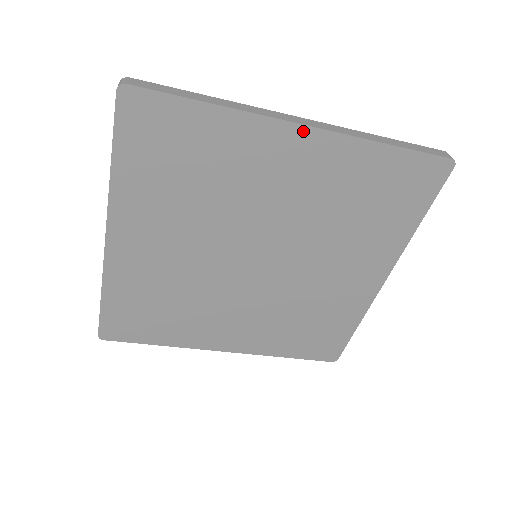
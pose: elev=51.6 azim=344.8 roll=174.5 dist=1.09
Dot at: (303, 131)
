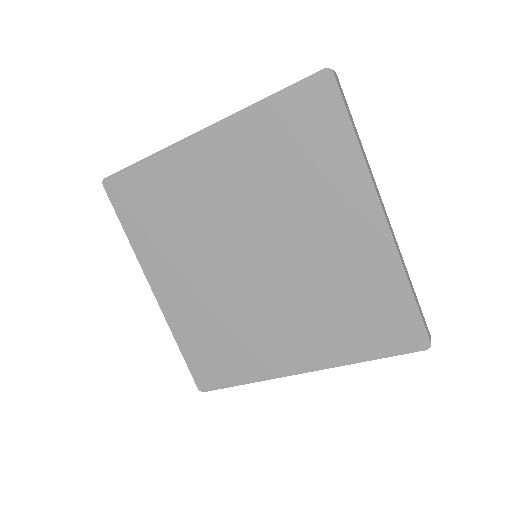
Dot at: (203, 135)
